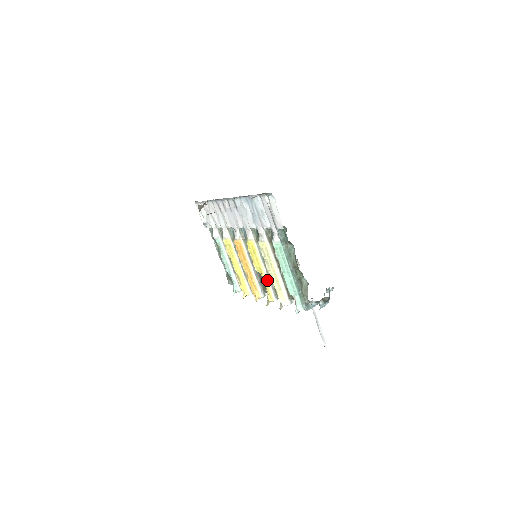
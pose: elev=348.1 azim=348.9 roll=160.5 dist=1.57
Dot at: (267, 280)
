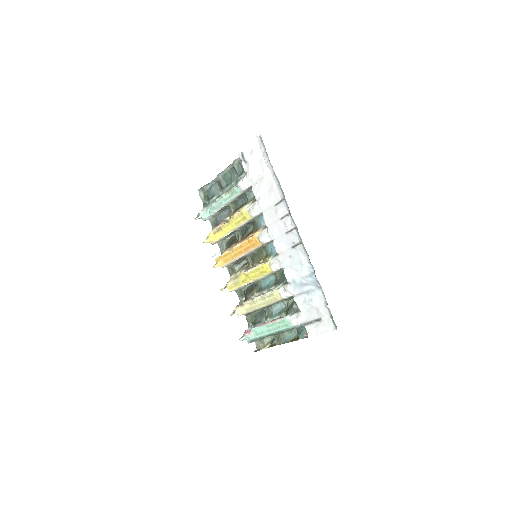
Dot at: (244, 285)
